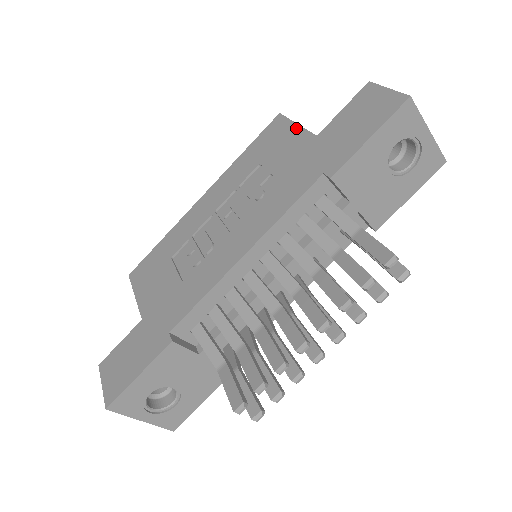
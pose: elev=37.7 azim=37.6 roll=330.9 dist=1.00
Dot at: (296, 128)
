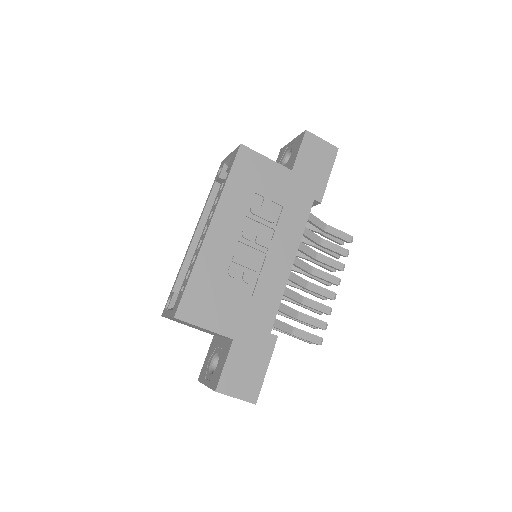
Dot at: (269, 162)
